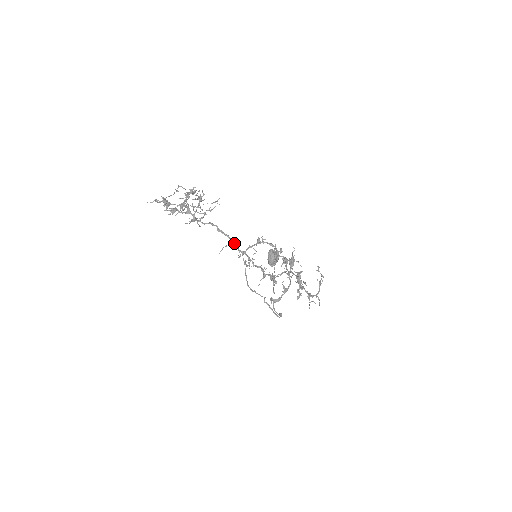
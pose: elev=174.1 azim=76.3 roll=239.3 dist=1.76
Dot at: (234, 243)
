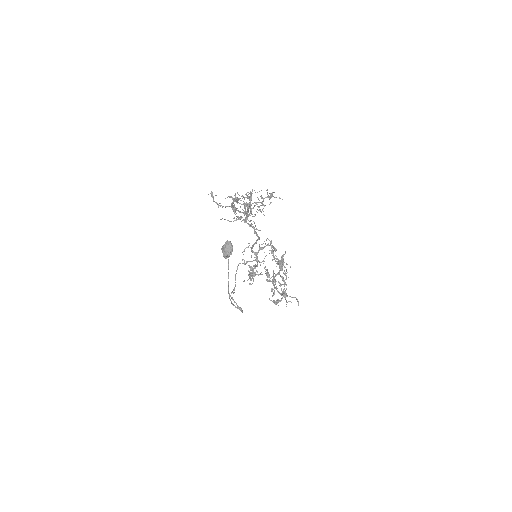
Dot at: (254, 244)
